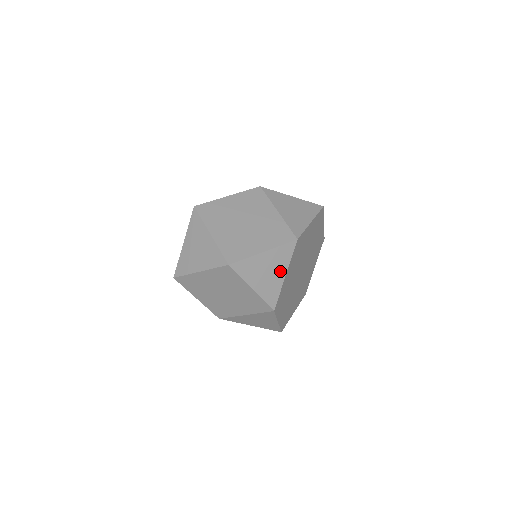
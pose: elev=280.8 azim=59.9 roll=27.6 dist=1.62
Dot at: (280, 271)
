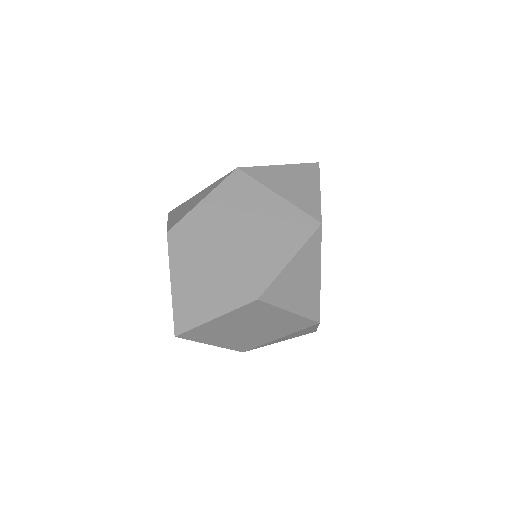
Dot at: (314, 273)
